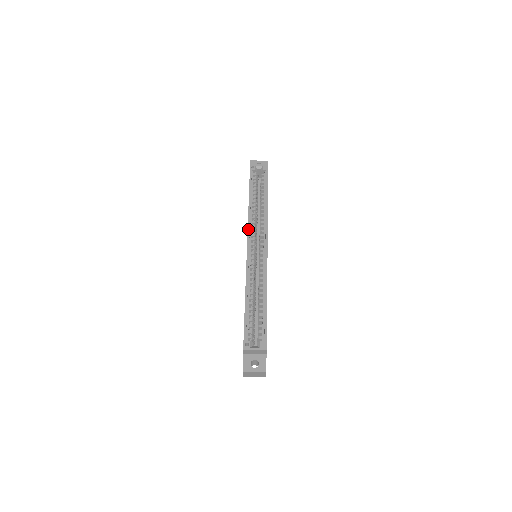
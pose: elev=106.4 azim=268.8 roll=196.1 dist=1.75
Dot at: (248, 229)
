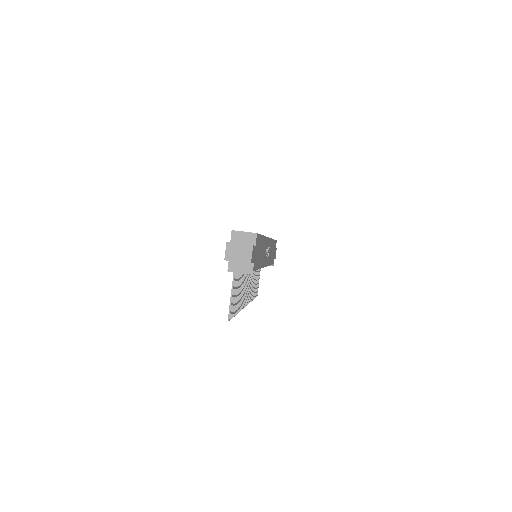
Dot at: occluded
